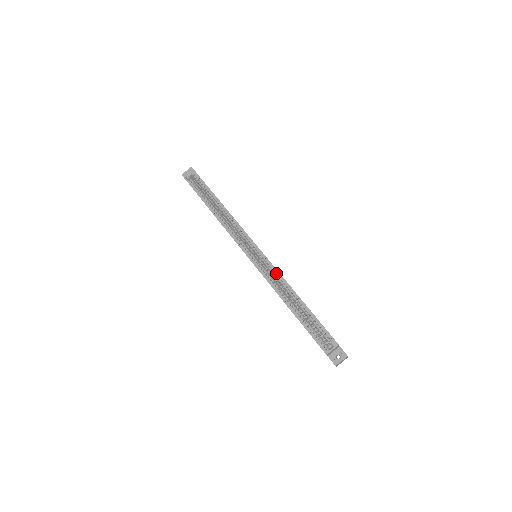
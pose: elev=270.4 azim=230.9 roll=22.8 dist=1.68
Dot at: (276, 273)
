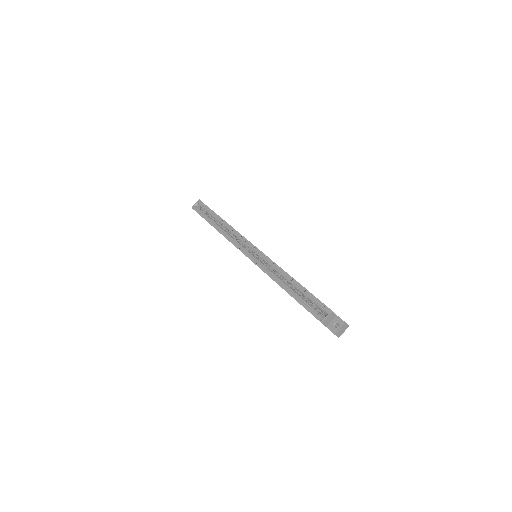
Dot at: (271, 263)
